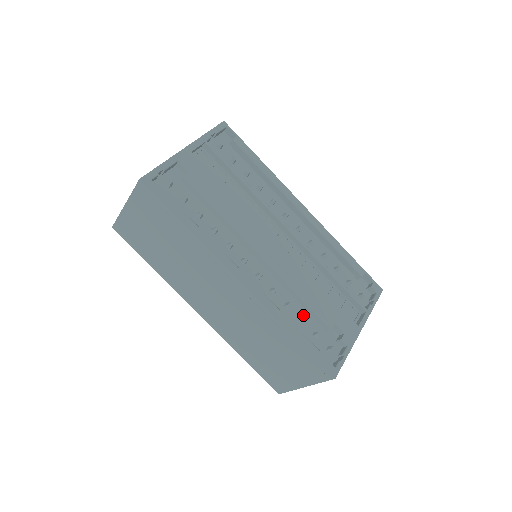
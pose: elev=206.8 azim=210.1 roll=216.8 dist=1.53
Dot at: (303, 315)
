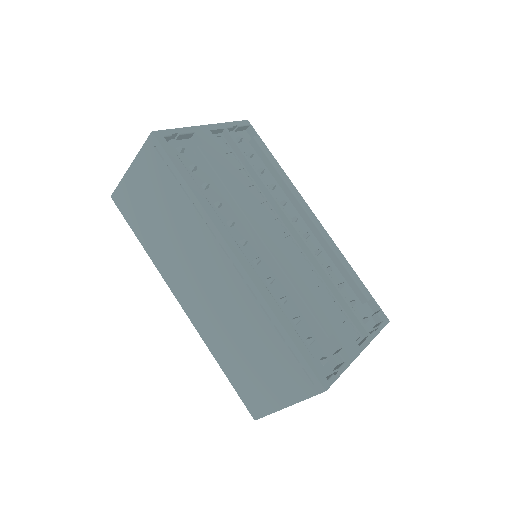
Dot at: (298, 316)
